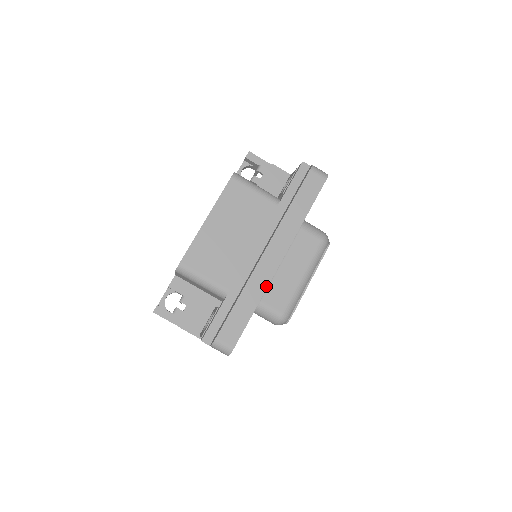
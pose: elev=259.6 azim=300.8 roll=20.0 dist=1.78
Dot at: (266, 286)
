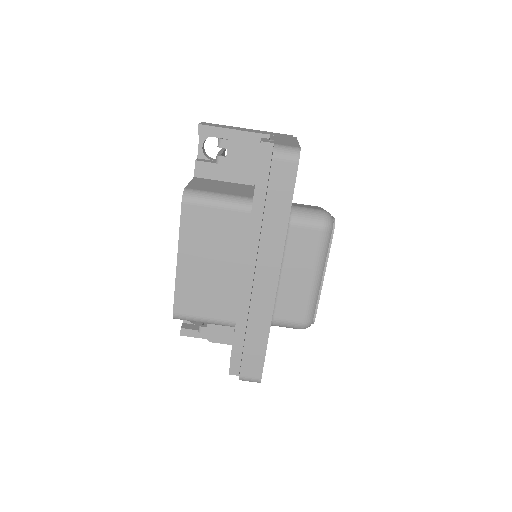
Dot at: (270, 314)
